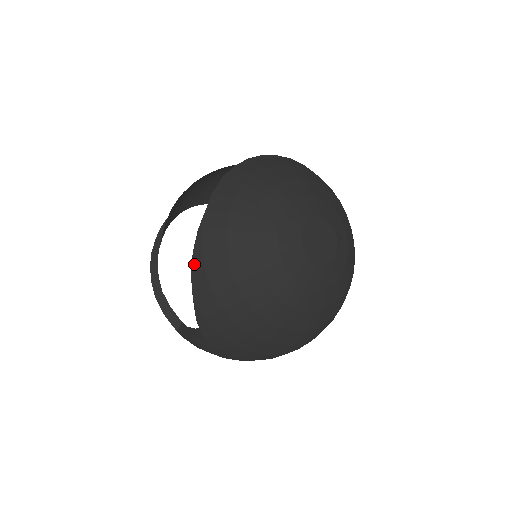
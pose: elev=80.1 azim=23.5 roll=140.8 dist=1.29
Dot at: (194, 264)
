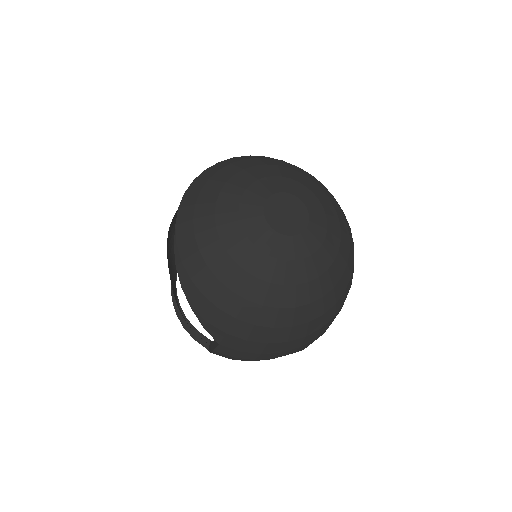
Dot at: (180, 276)
